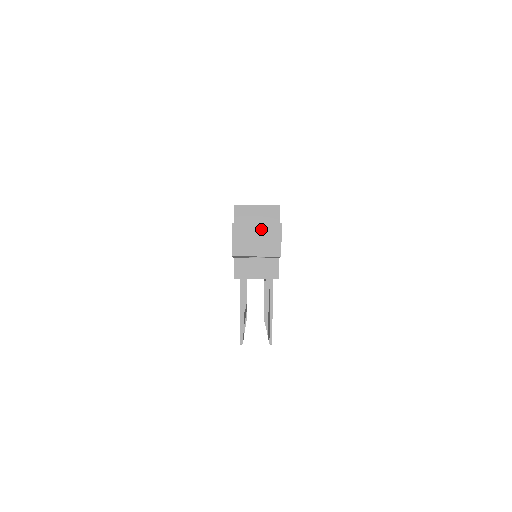
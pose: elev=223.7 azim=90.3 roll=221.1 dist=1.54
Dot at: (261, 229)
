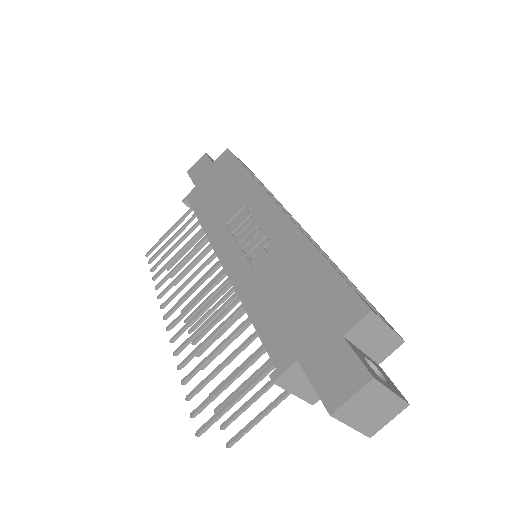
Dot at: (389, 401)
